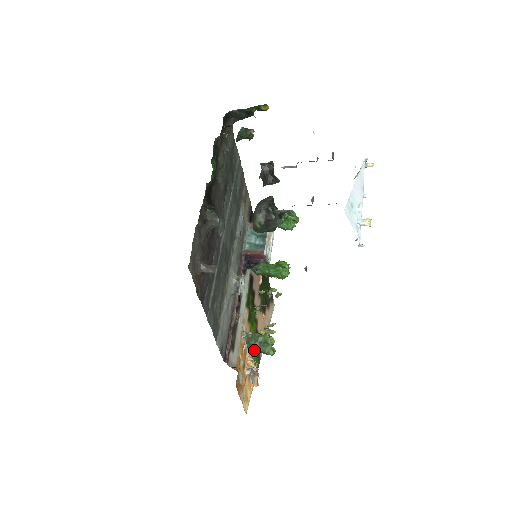
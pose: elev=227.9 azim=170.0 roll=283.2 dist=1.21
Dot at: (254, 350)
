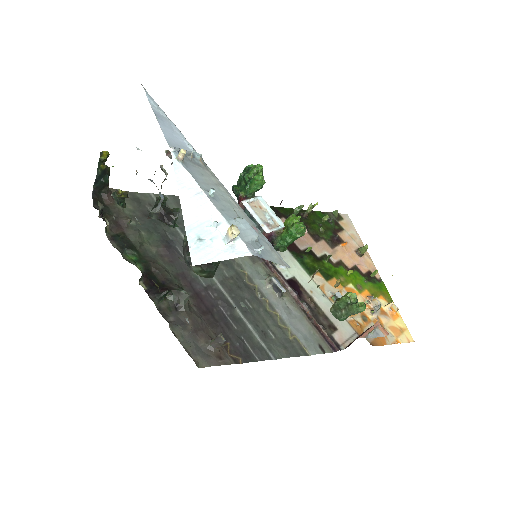
Dot at: (364, 286)
